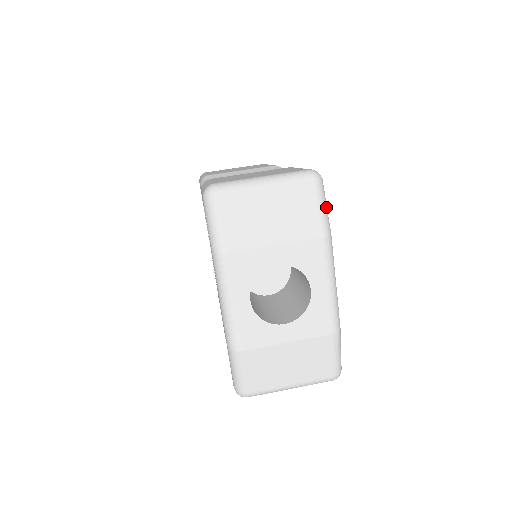
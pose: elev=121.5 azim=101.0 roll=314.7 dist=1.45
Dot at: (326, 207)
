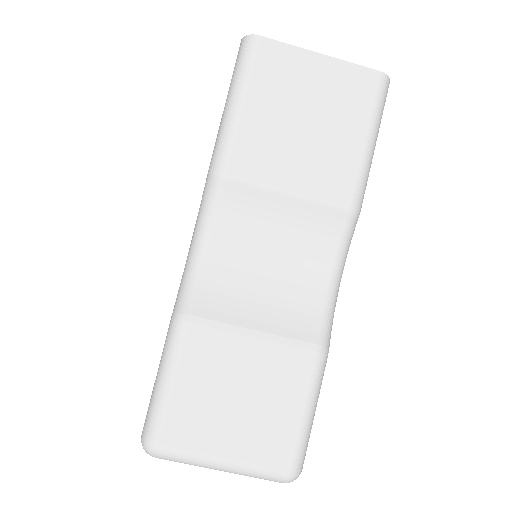
Dot at: occluded
